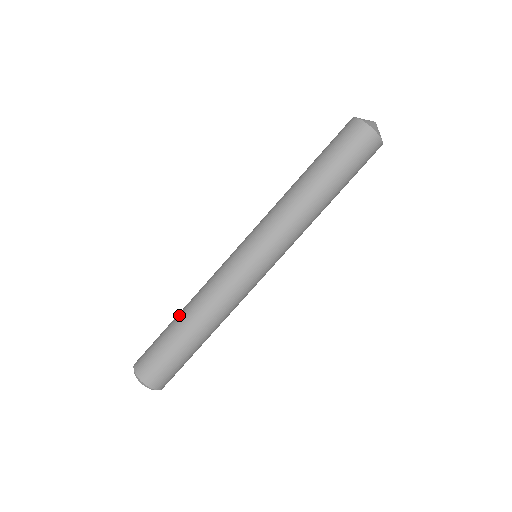
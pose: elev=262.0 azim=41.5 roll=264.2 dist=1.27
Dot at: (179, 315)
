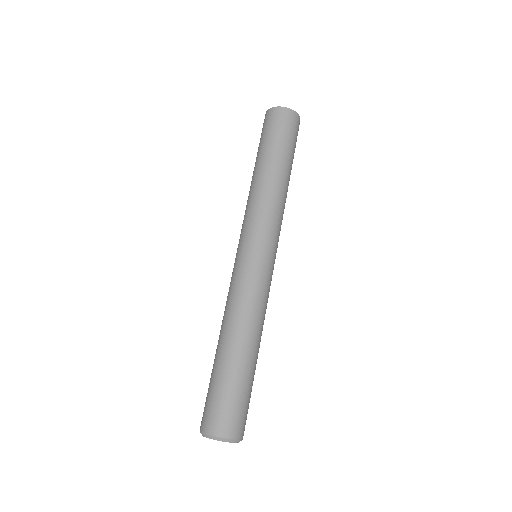
Dot at: (218, 348)
